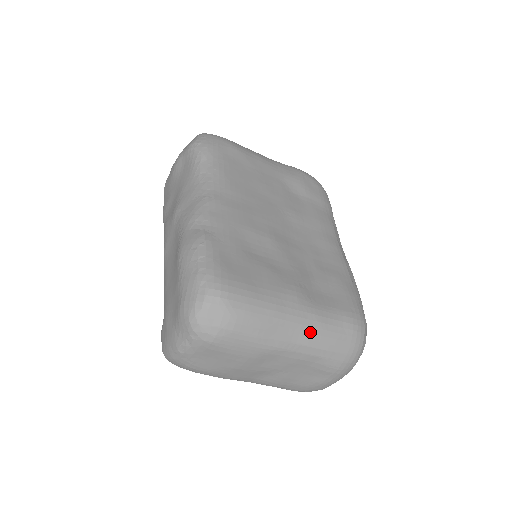
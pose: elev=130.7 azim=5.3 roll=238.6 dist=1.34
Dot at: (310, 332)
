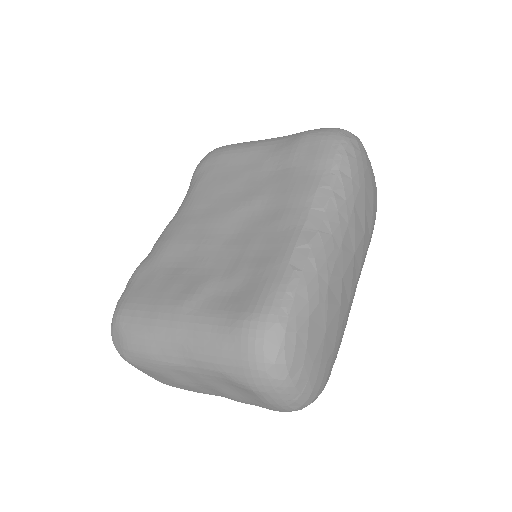
Dot at: (192, 344)
